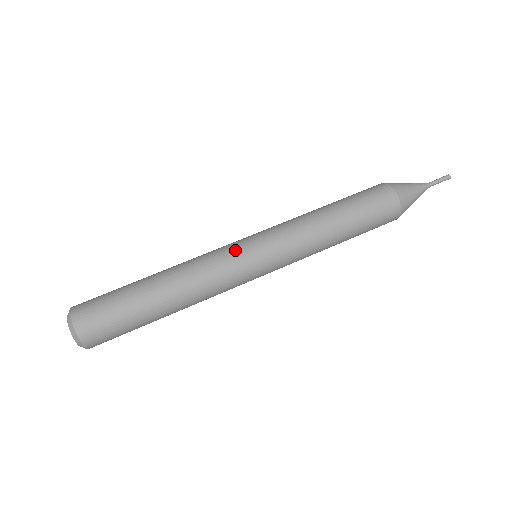
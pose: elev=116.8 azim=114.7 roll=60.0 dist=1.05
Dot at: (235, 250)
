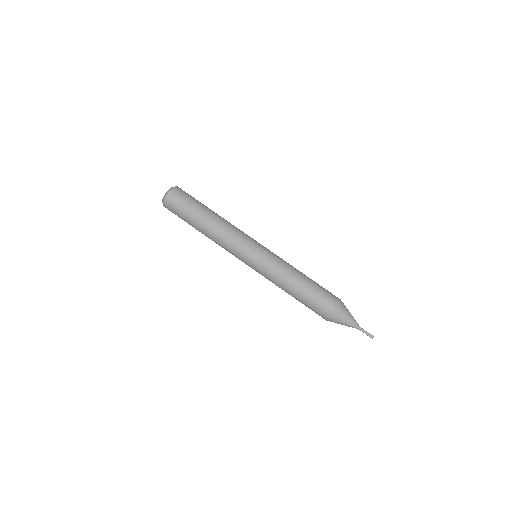
Dot at: (253, 239)
